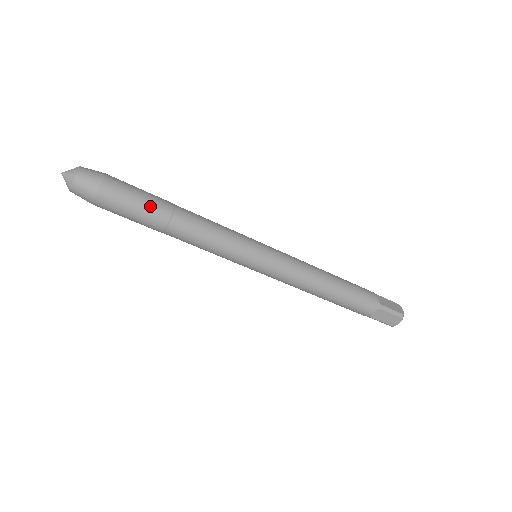
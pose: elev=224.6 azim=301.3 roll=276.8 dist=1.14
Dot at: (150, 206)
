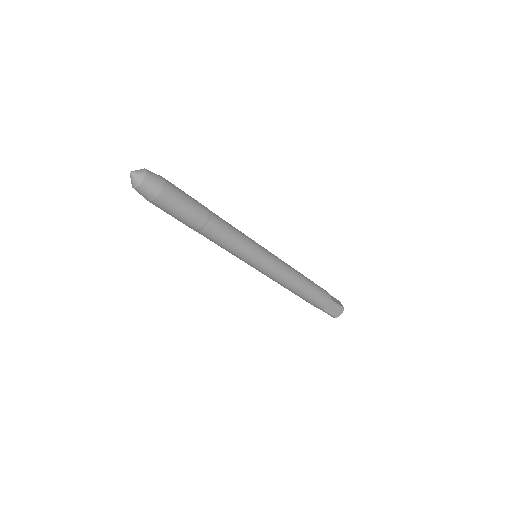
Dot at: (196, 208)
